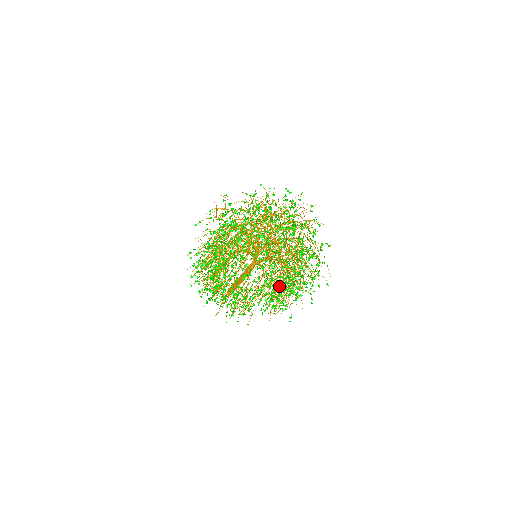
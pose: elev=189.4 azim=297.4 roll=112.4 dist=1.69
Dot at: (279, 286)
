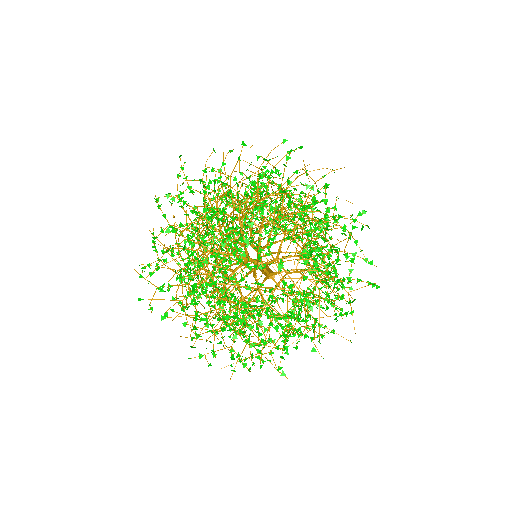
Dot at: occluded
